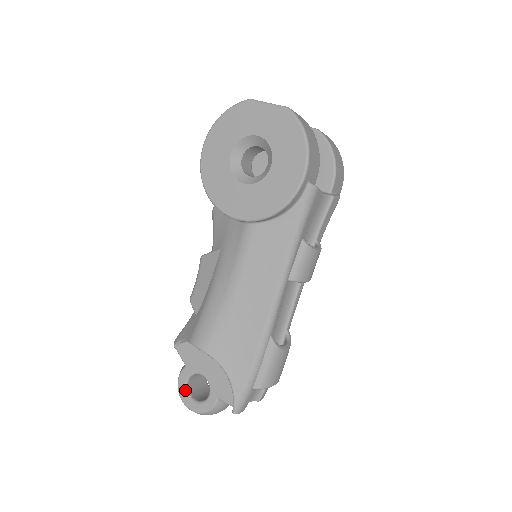
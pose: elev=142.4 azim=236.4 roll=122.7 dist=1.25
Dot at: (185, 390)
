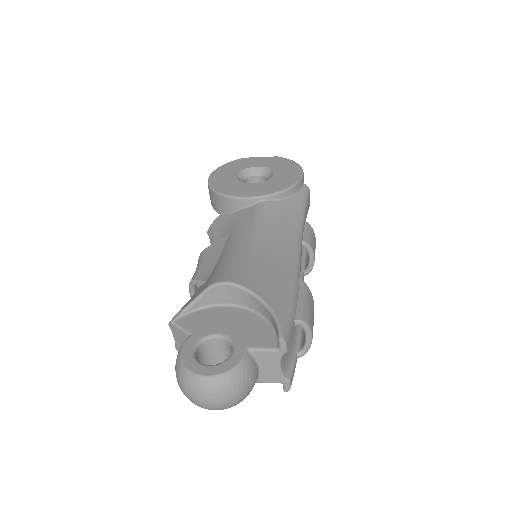
Dot at: (193, 358)
